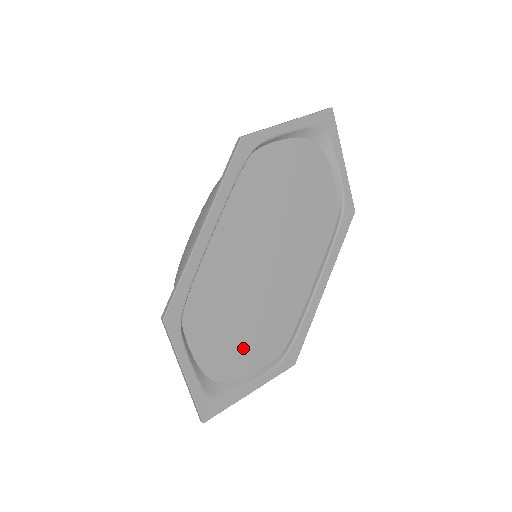
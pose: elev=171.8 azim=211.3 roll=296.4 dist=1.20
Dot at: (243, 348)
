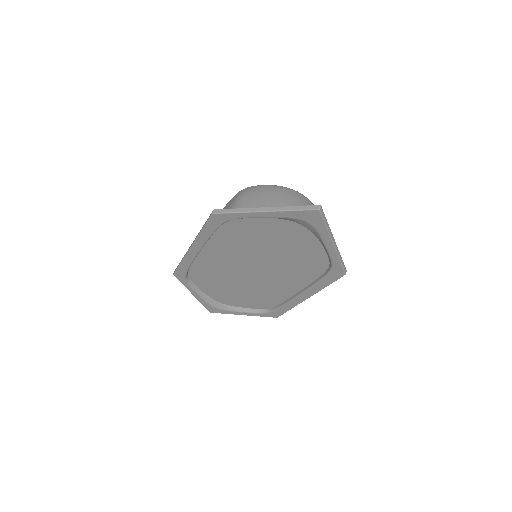
Dot at: (236, 297)
